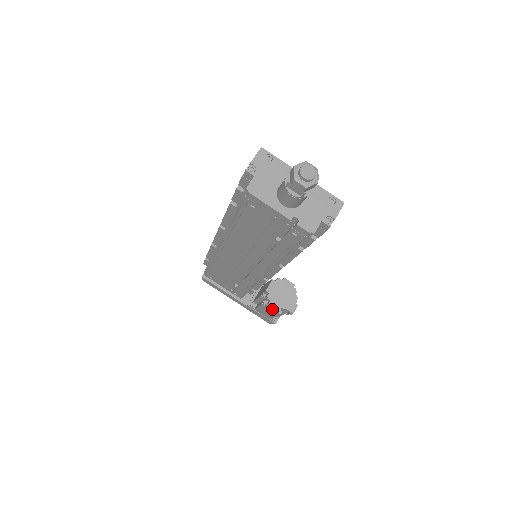
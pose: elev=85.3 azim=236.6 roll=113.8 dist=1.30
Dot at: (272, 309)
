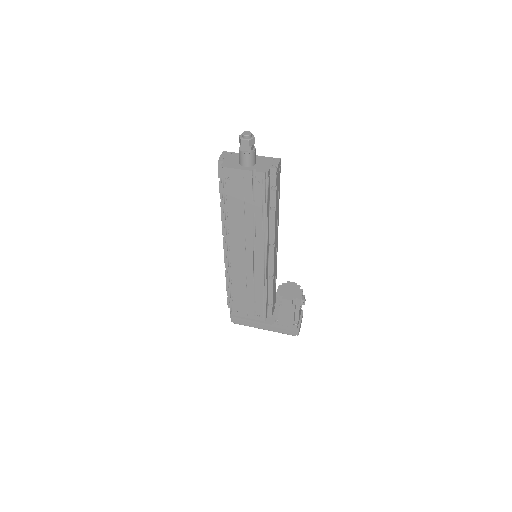
Dot at: (287, 305)
